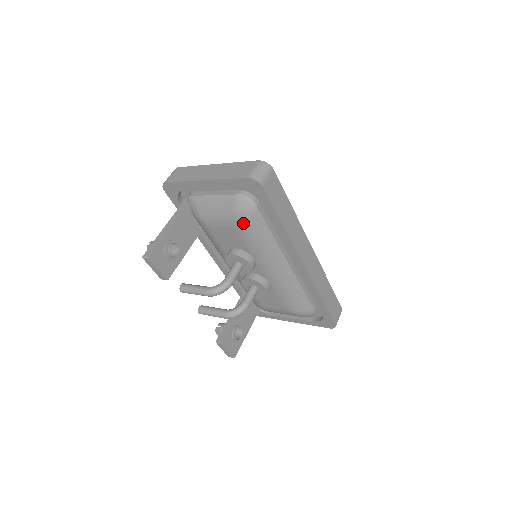
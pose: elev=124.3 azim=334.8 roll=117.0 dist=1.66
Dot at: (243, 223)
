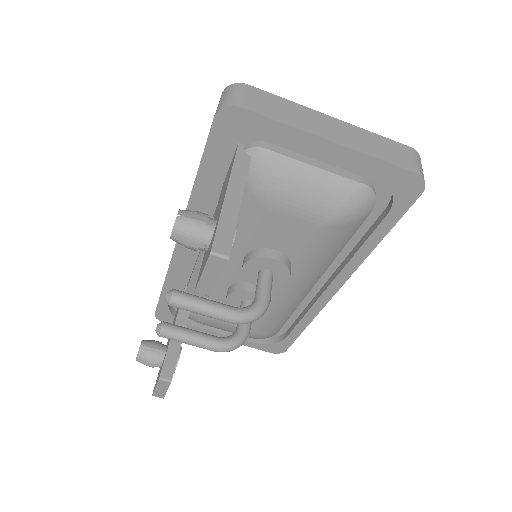
Dot at: (340, 226)
